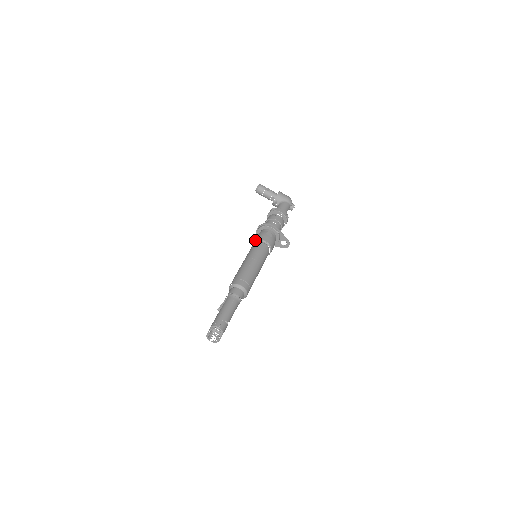
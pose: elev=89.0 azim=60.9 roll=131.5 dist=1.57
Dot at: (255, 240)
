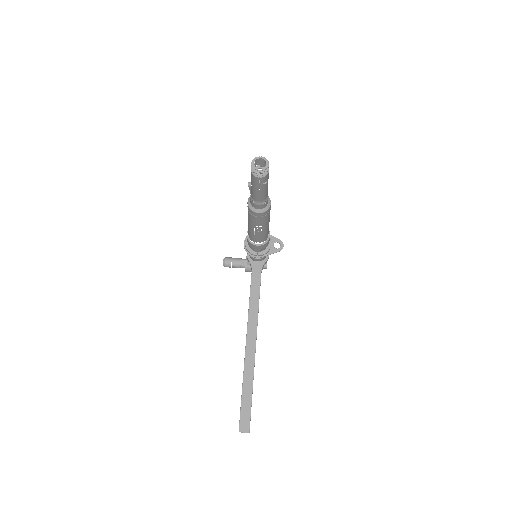
Dot at: occluded
